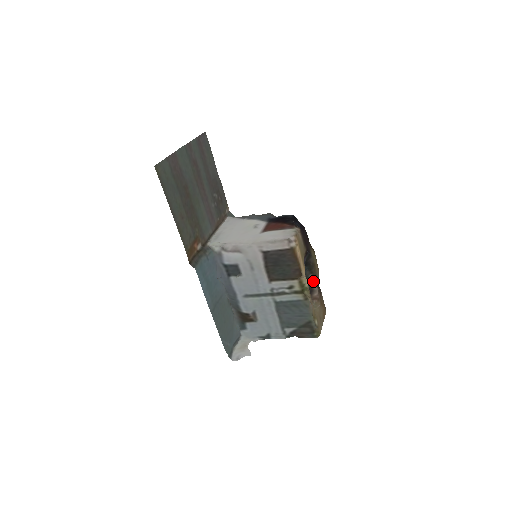
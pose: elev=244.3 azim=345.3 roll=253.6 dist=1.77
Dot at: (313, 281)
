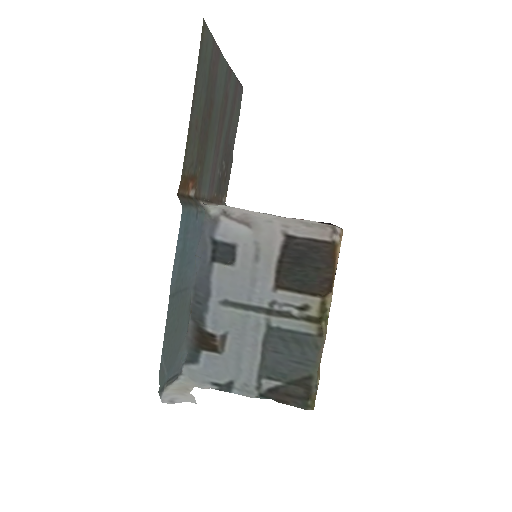
Dot at: occluded
